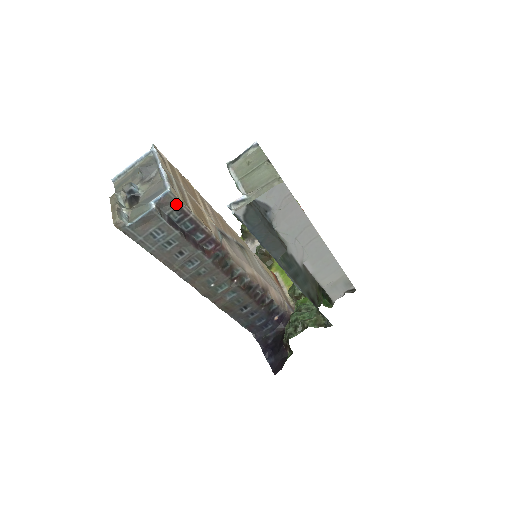
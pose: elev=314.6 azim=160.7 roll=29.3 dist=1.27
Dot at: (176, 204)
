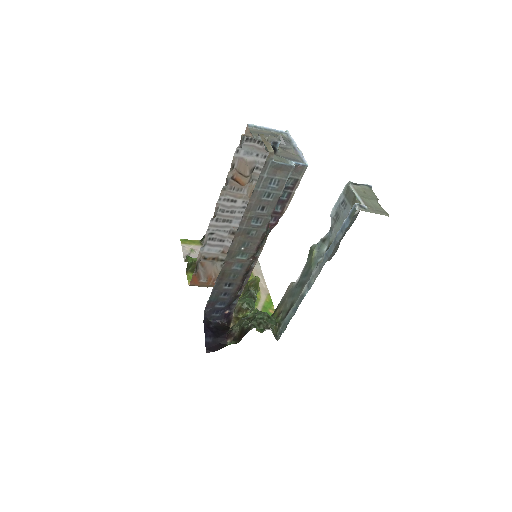
Dot at: (299, 176)
